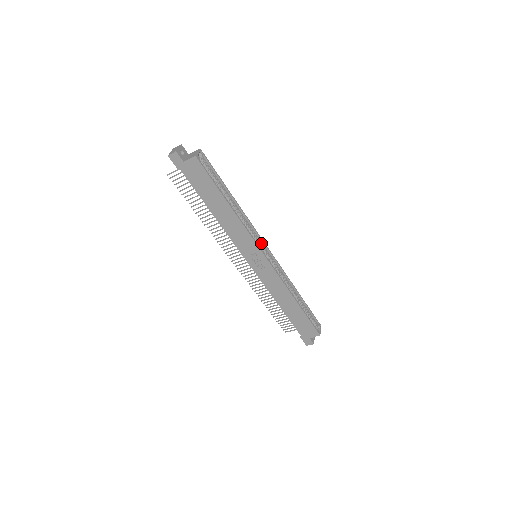
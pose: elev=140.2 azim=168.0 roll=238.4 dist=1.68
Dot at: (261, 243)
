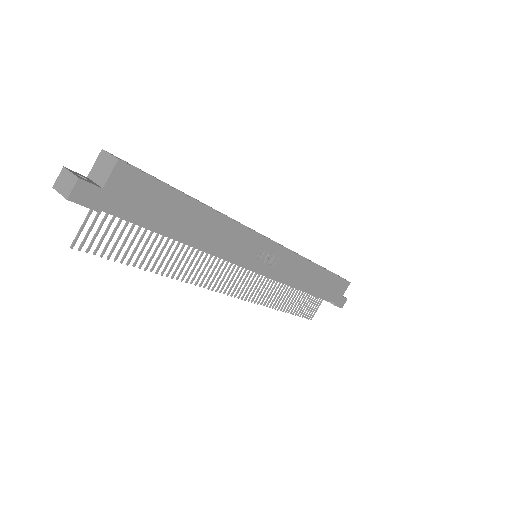
Dot at: occluded
